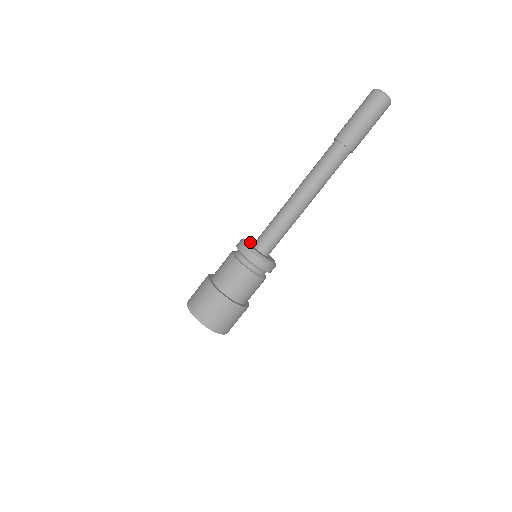
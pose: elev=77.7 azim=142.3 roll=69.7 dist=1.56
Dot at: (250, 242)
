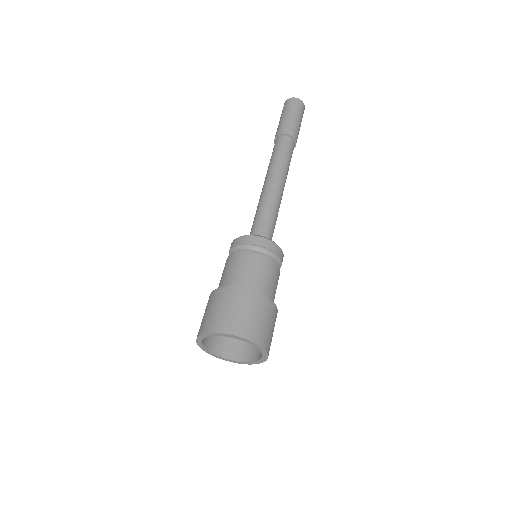
Dot at: occluded
